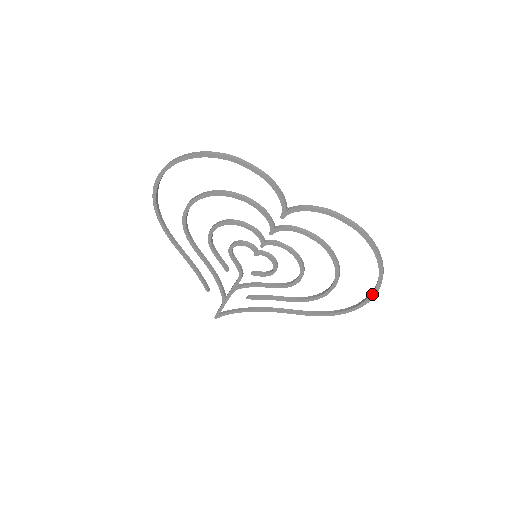
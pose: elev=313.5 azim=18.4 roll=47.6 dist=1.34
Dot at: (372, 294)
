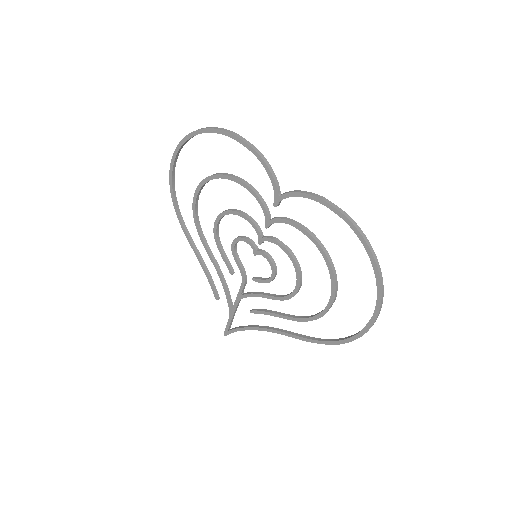
Dot at: (372, 317)
